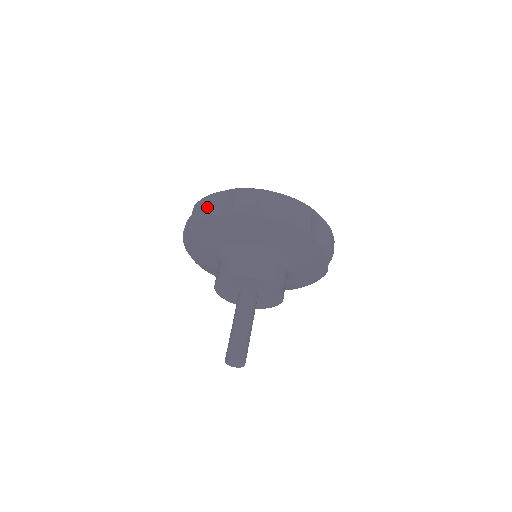
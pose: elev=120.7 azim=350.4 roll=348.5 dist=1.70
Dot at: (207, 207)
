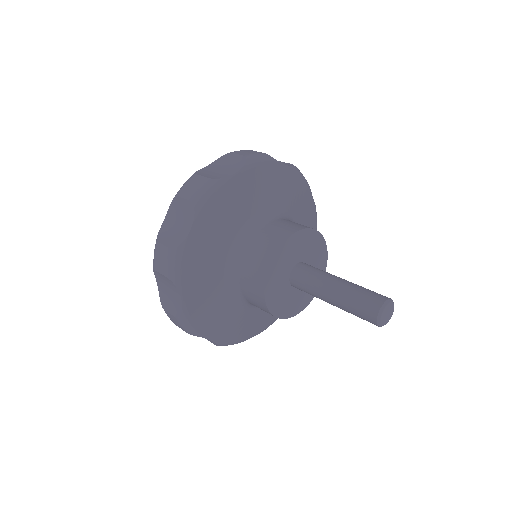
Dot at: occluded
